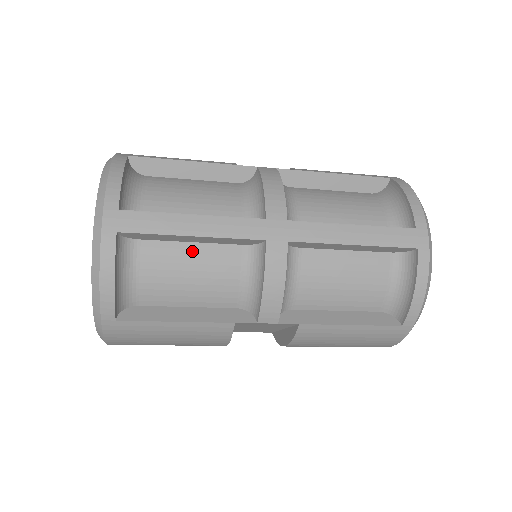
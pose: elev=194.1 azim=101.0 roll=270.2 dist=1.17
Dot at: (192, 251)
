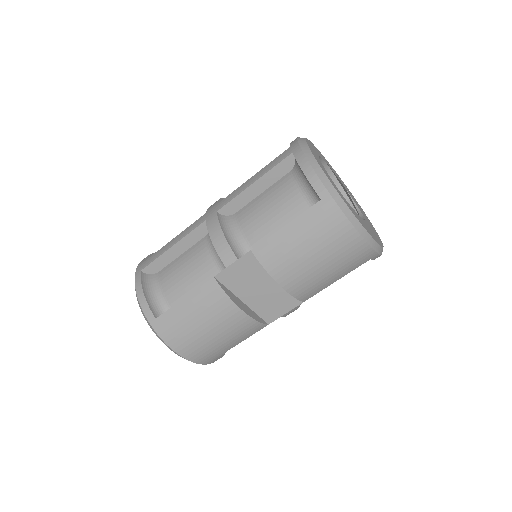
Dot at: (182, 258)
